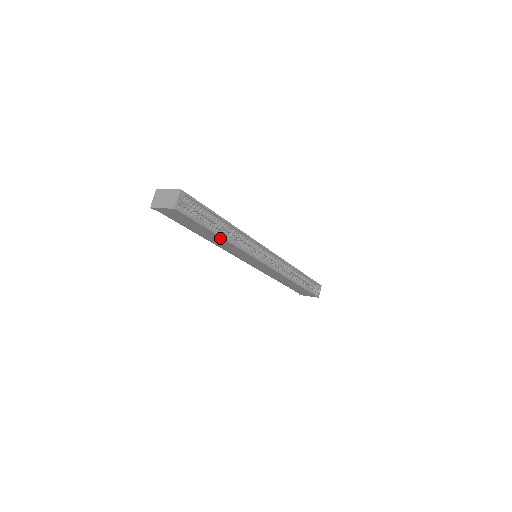
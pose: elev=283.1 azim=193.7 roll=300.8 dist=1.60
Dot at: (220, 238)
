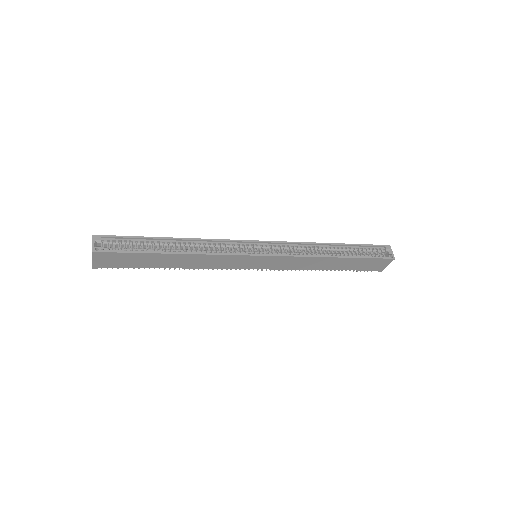
Dot at: (175, 256)
